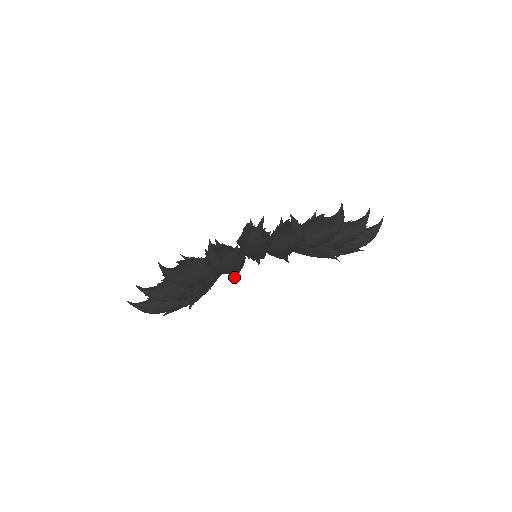
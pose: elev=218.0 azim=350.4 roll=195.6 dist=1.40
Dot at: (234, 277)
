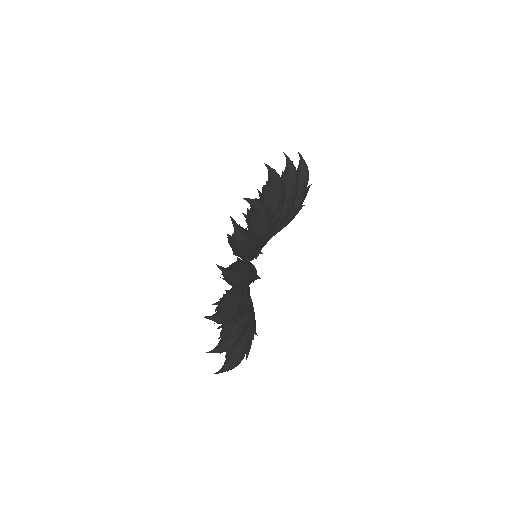
Dot at: (257, 278)
